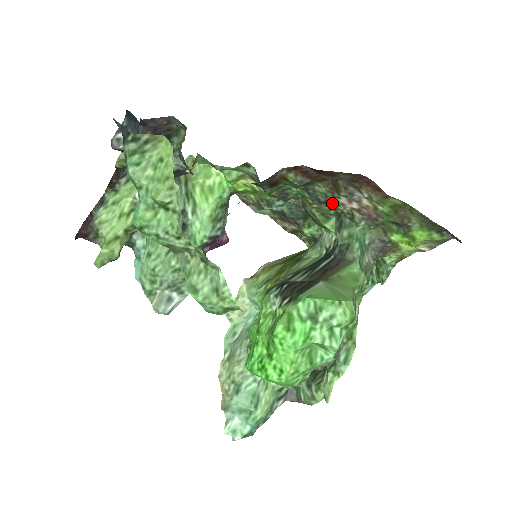
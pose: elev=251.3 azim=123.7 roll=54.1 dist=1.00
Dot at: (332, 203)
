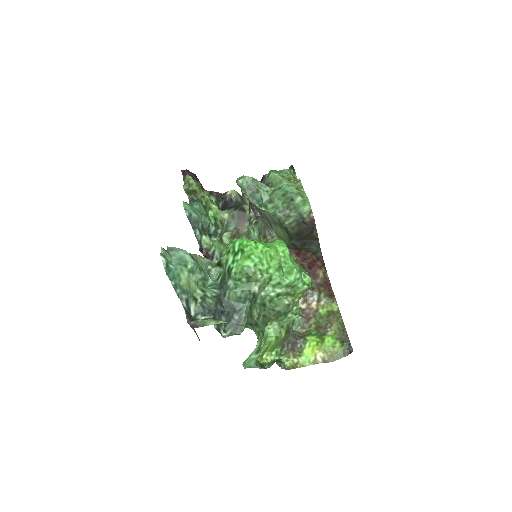
Dot at: occluded
